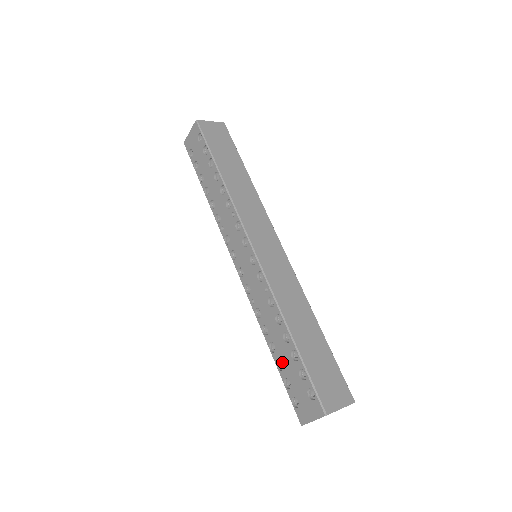
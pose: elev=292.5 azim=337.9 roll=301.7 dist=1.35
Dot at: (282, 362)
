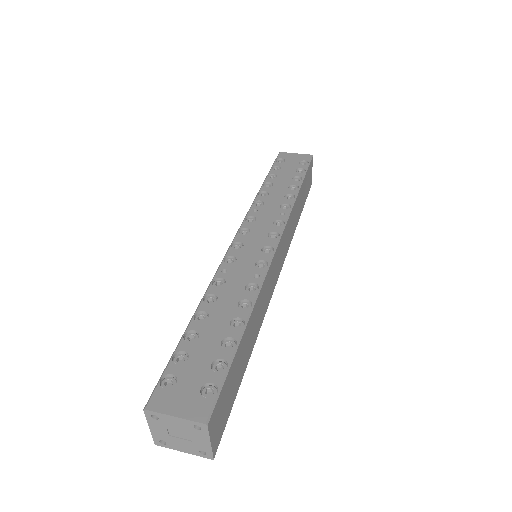
Dot at: (200, 336)
